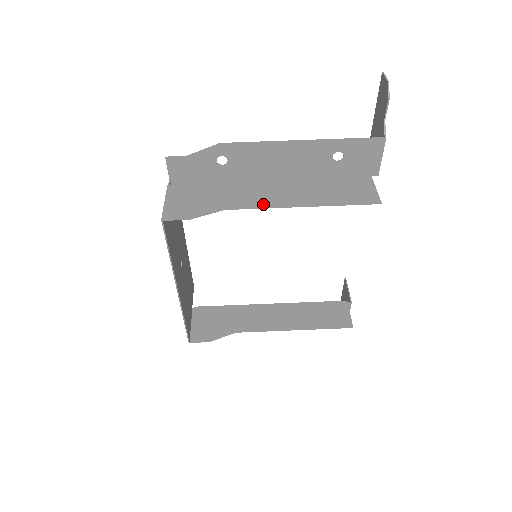
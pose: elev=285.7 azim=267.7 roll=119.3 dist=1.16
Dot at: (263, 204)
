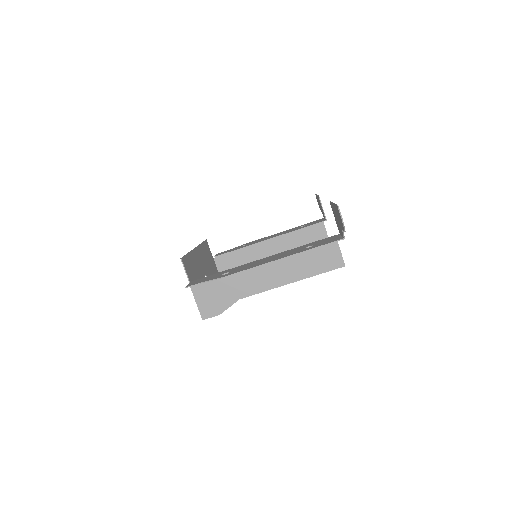
Dot at: (264, 288)
